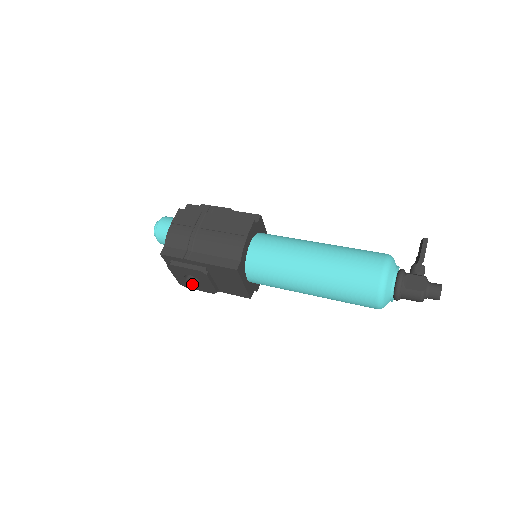
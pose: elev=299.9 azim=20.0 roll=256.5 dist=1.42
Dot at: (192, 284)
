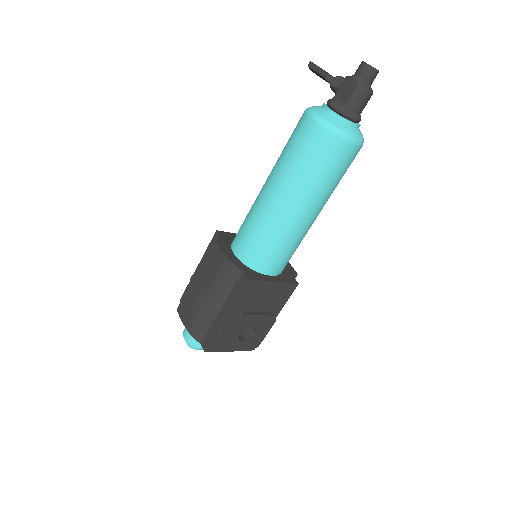
Dot at: (255, 337)
